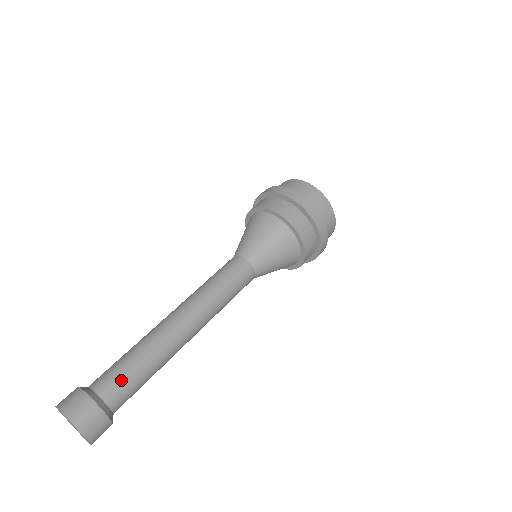
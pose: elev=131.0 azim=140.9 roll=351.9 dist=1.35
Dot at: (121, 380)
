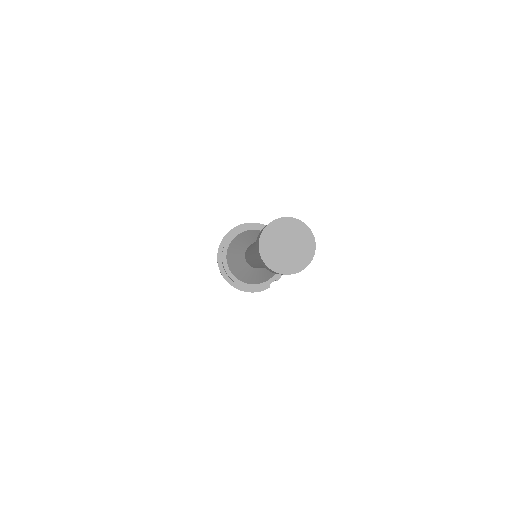
Dot at: occluded
